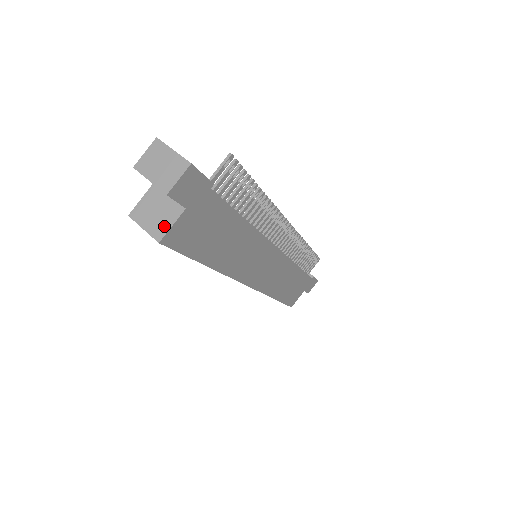
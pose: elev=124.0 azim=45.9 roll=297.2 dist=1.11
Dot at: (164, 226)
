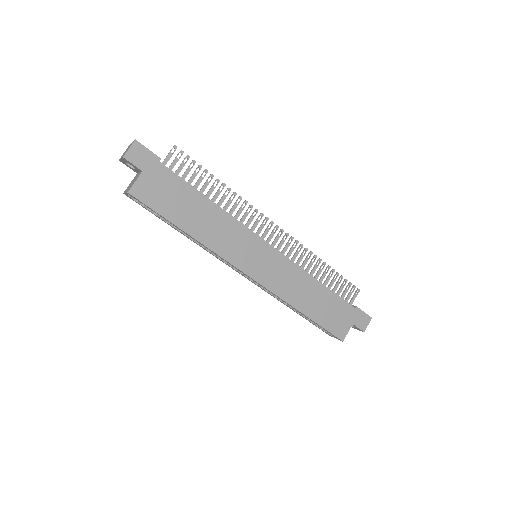
Dot at: (132, 185)
